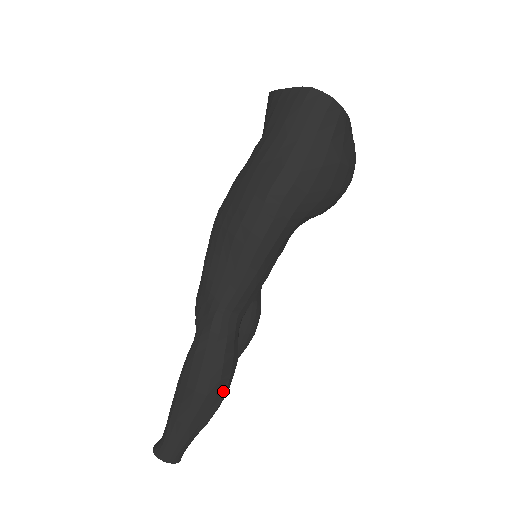
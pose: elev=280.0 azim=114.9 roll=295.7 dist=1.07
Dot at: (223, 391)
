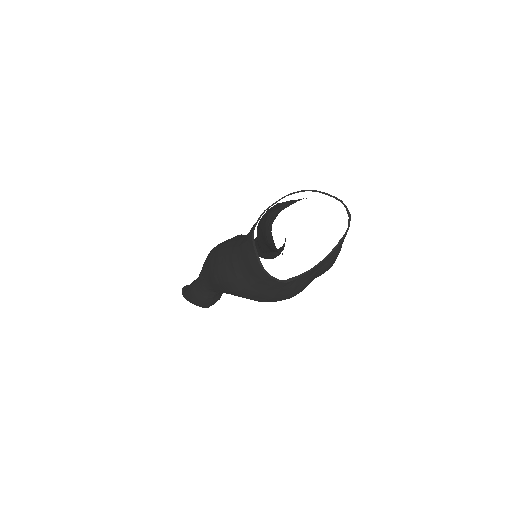
Dot at: (206, 307)
